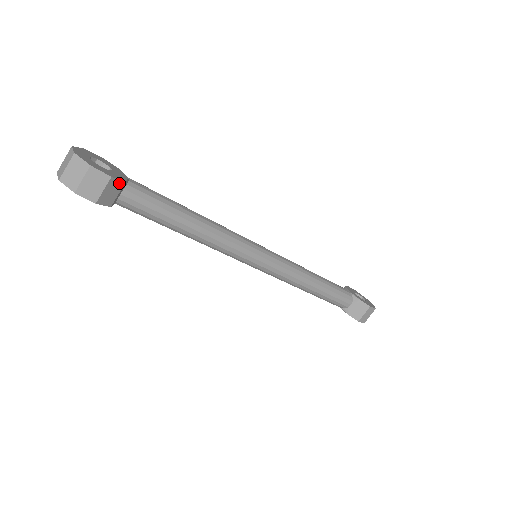
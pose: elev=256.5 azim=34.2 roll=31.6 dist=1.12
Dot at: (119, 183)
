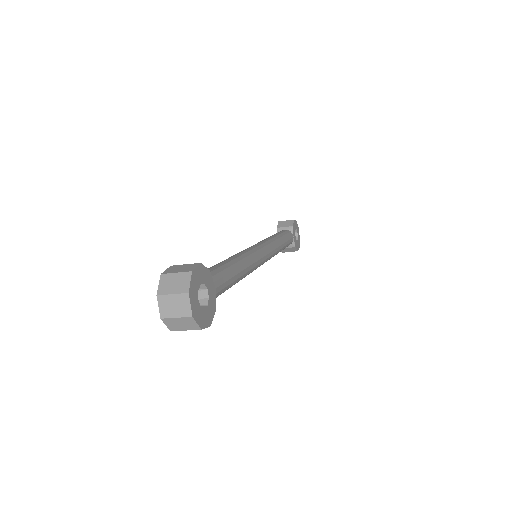
Dot at: (210, 315)
